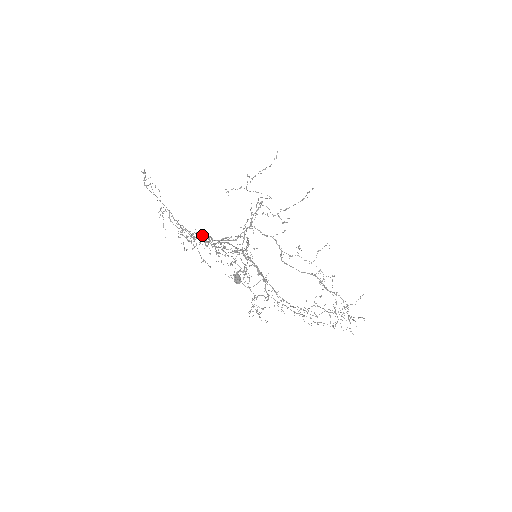
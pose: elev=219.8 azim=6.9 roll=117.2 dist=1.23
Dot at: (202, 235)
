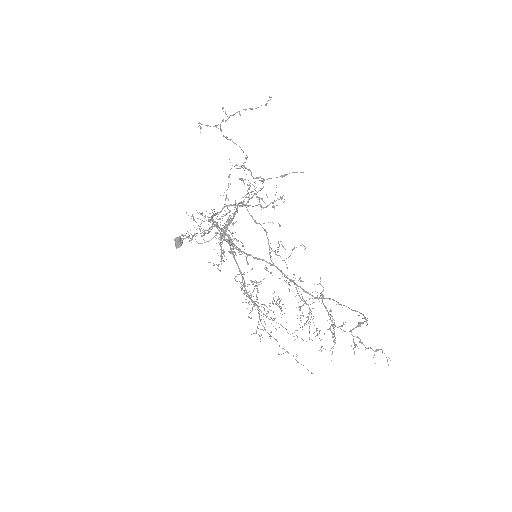
Dot at: occluded
